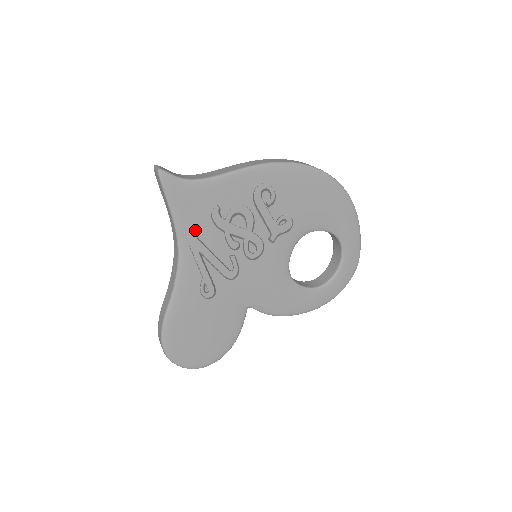
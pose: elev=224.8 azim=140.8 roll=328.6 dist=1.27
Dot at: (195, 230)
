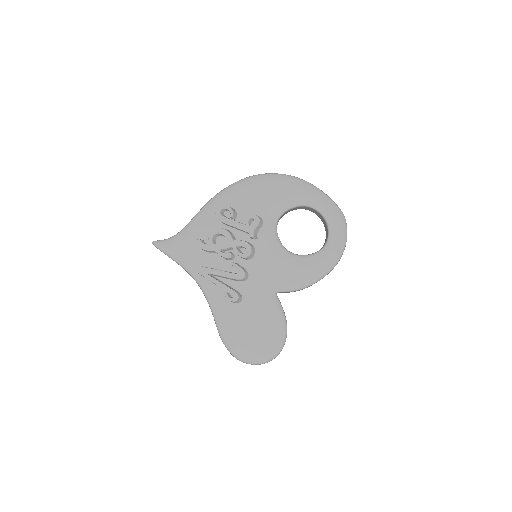
Dot at: (197, 263)
